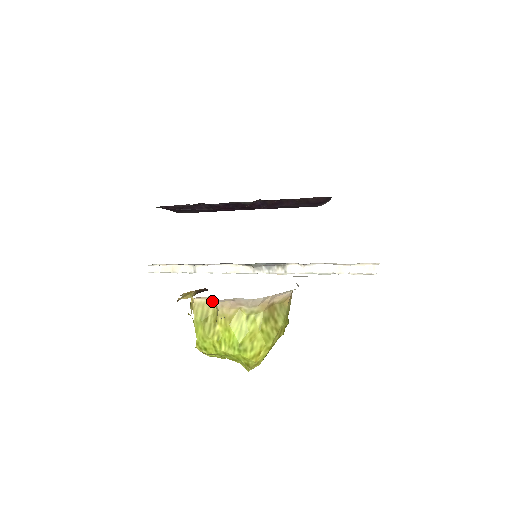
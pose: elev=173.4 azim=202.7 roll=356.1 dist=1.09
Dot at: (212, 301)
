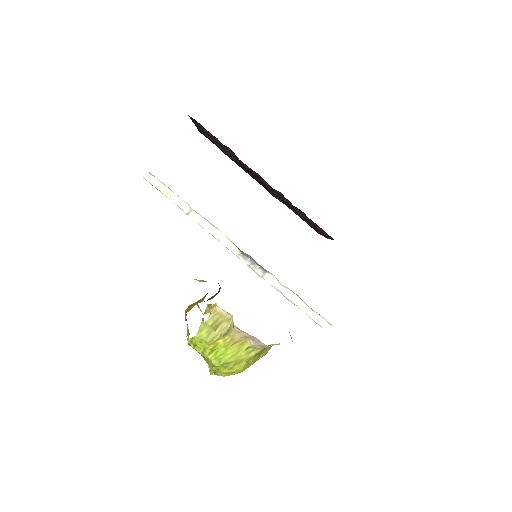
Dot at: occluded
